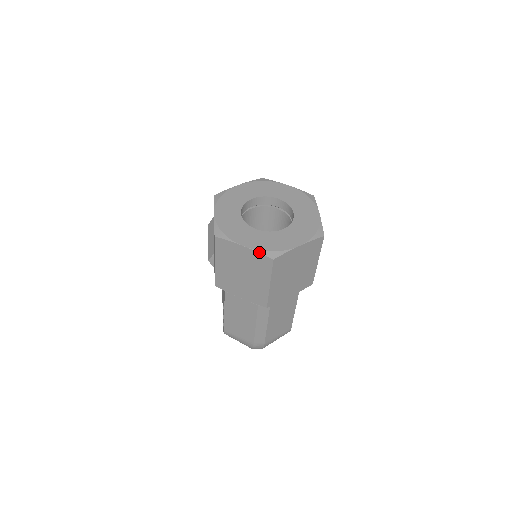
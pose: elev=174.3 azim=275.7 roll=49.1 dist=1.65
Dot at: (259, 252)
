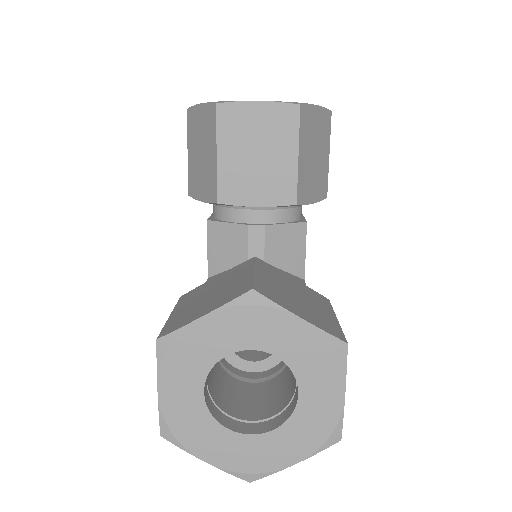
Dot at: (229, 473)
